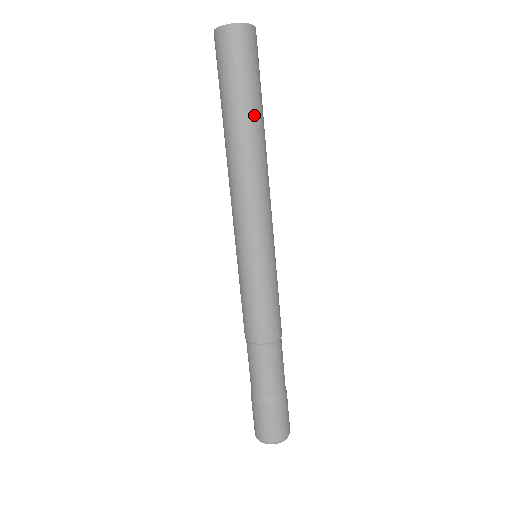
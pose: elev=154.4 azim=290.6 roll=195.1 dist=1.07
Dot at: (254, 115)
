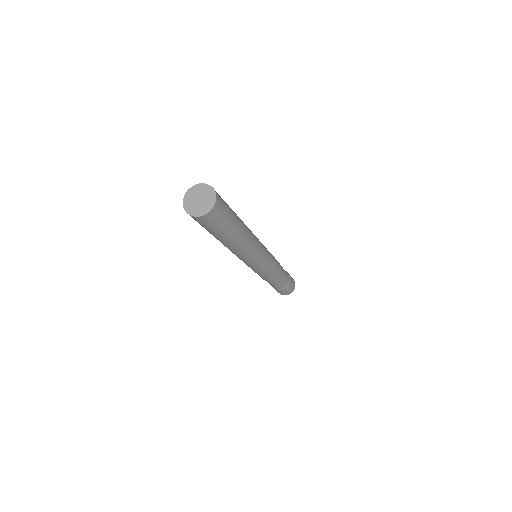
Dot at: (238, 229)
